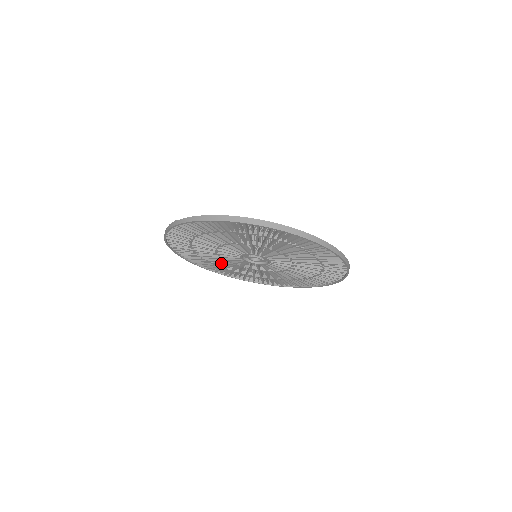
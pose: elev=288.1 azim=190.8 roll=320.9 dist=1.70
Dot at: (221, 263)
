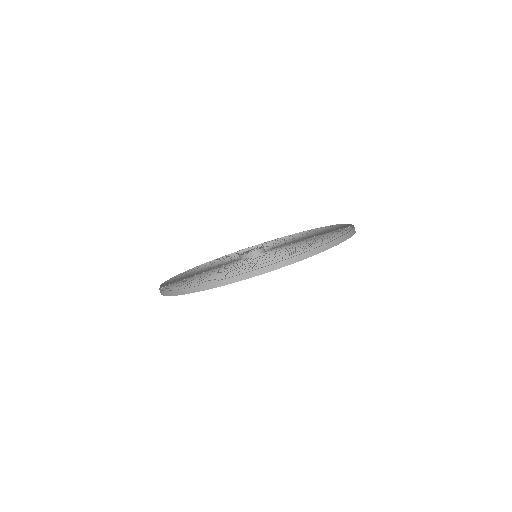
Dot at: occluded
